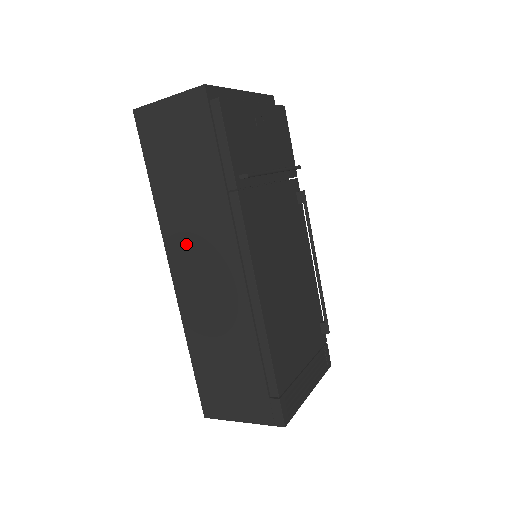
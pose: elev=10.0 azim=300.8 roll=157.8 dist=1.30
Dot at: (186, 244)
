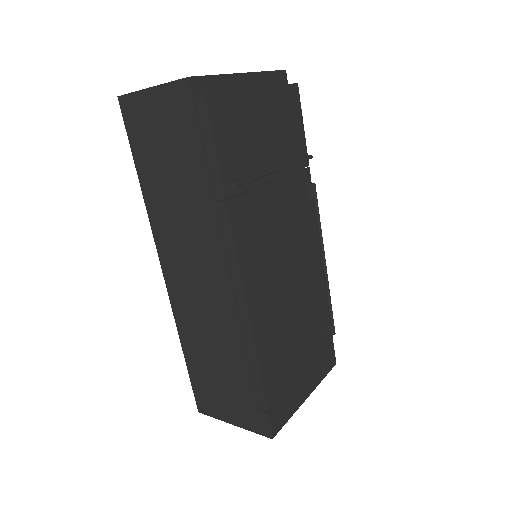
Dot at: (176, 247)
